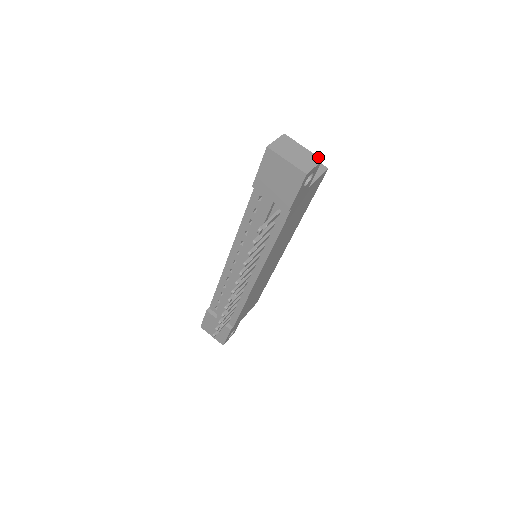
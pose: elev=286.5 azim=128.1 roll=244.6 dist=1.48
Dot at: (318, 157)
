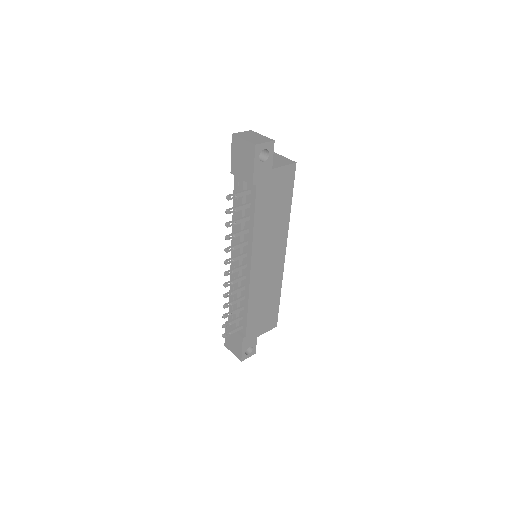
Dot at: (271, 139)
